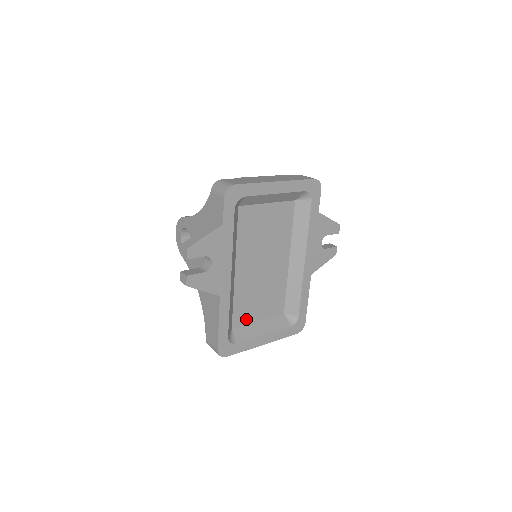
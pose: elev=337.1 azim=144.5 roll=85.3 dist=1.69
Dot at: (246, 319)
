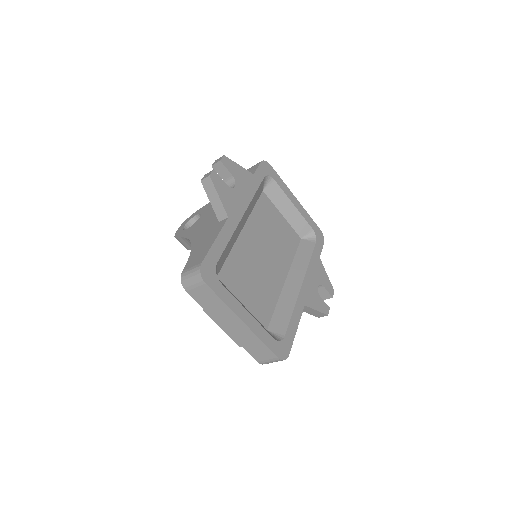
Dot at: (232, 286)
